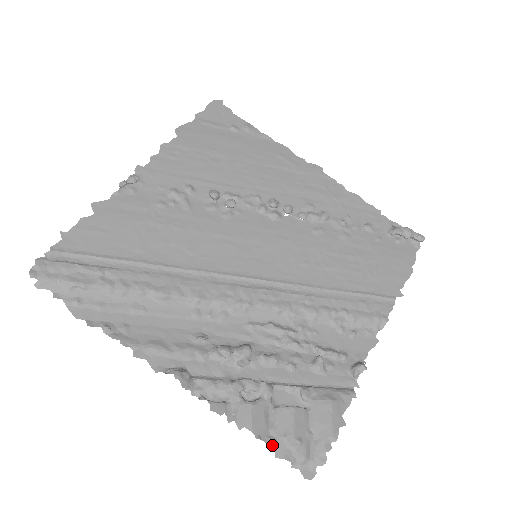
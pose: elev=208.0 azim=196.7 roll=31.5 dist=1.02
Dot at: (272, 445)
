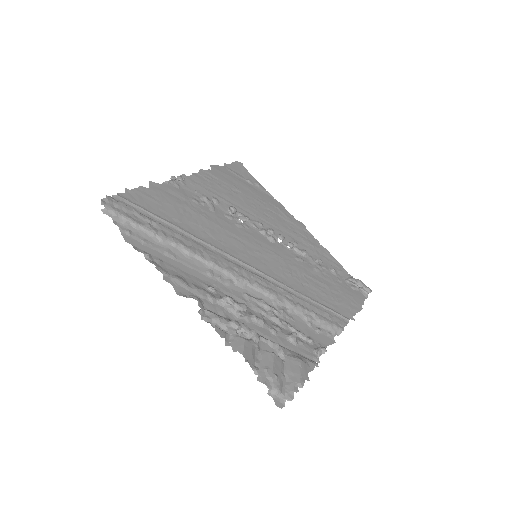
Dot at: (256, 372)
